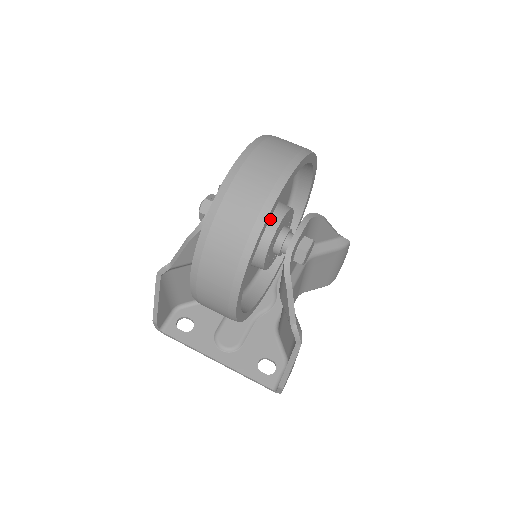
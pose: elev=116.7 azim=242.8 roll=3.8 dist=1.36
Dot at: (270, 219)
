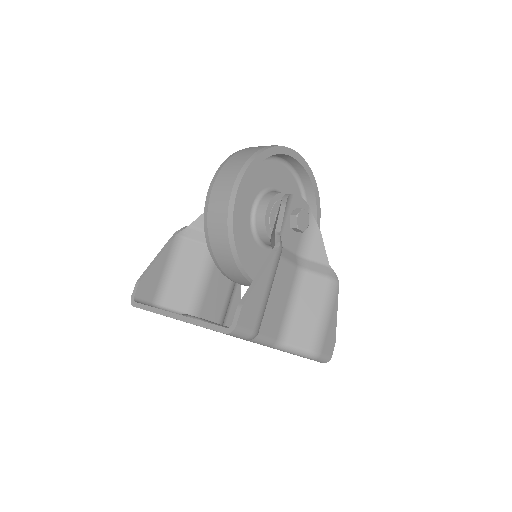
Dot at: occluded
